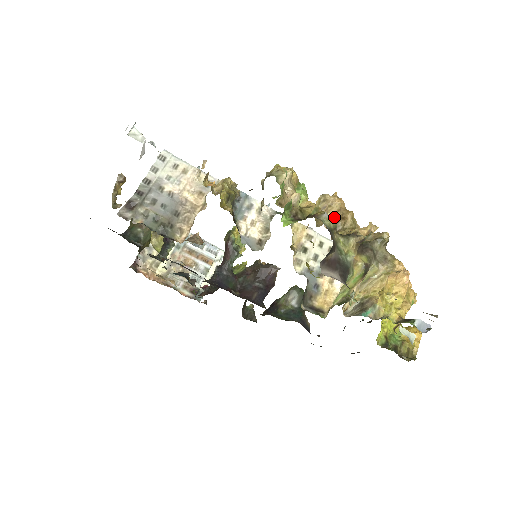
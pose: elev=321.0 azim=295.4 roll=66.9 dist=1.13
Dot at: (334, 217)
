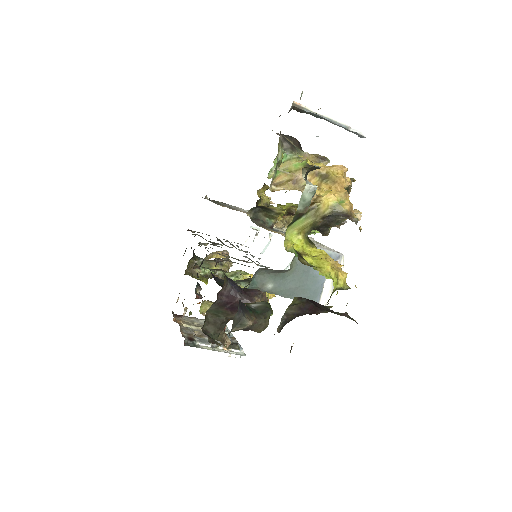
Dot at: occluded
